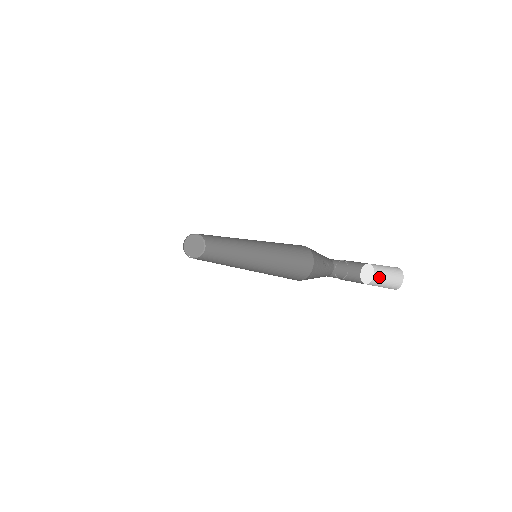
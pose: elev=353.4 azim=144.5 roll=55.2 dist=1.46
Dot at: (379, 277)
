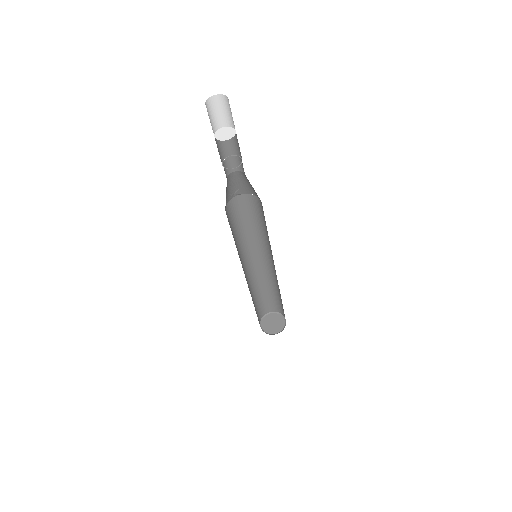
Dot at: occluded
